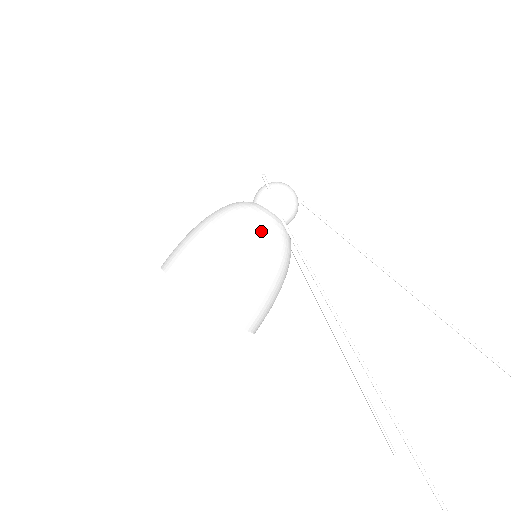
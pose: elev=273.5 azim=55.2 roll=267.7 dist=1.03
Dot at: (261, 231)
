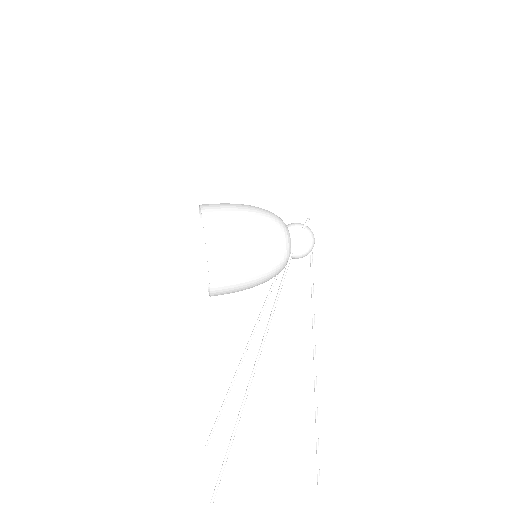
Dot at: (276, 247)
